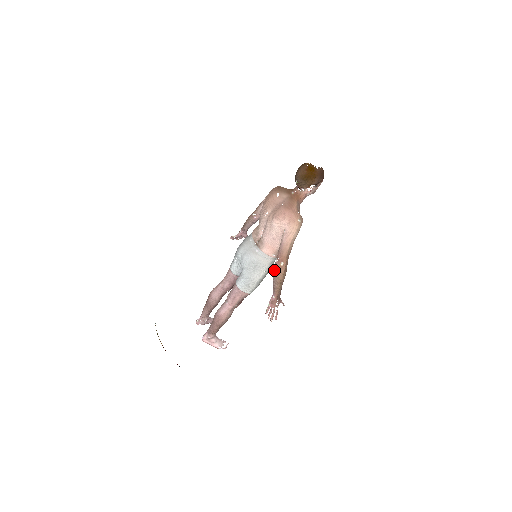
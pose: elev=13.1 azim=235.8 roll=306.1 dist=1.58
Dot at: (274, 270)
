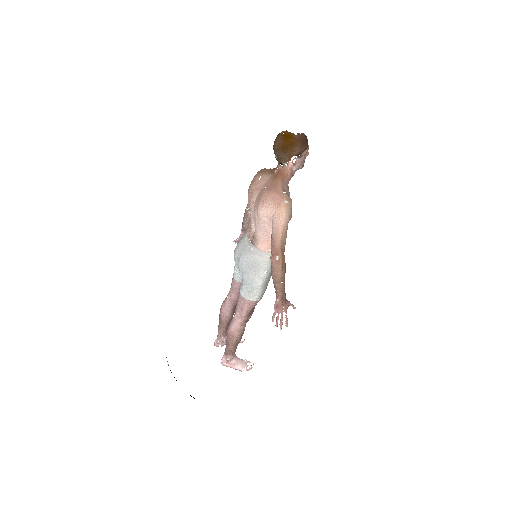
Dot at: (271, 267)
